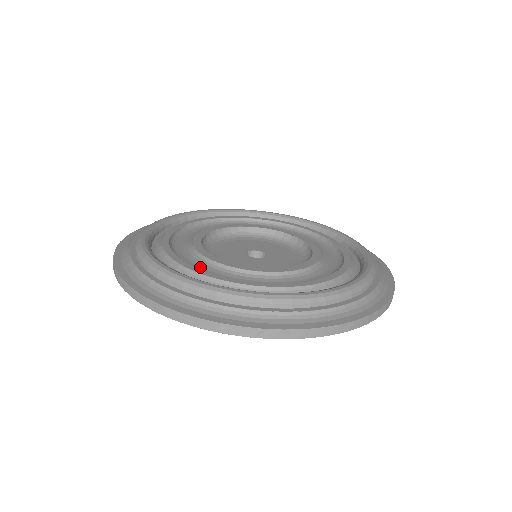
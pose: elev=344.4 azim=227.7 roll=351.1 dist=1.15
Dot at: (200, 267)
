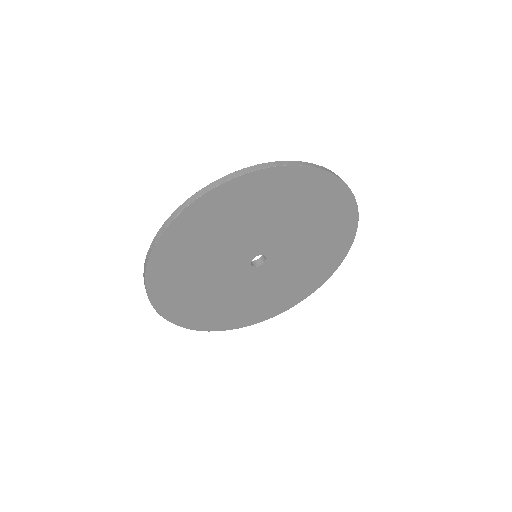
Dot at: occluded
